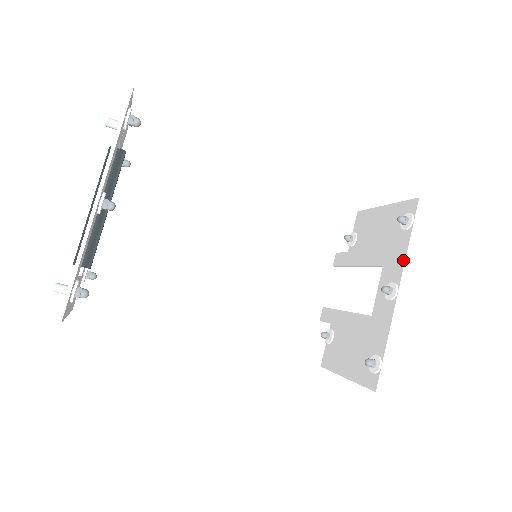
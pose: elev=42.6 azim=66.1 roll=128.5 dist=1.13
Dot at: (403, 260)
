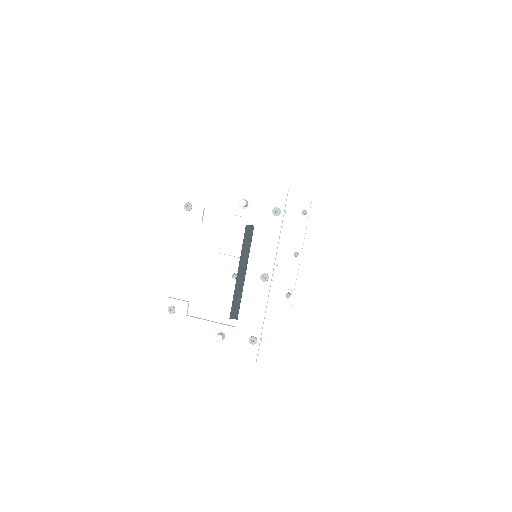
Dot at: (303, 236)
